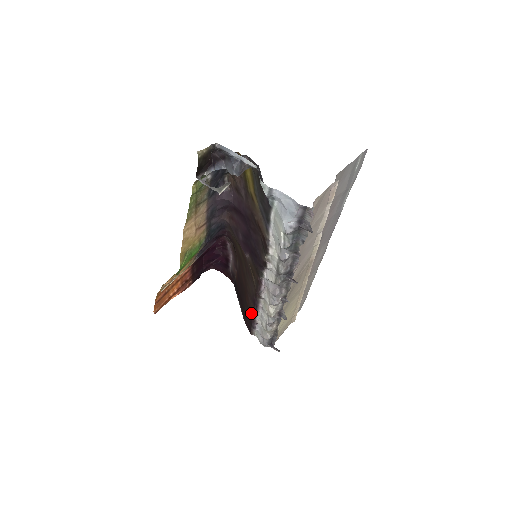
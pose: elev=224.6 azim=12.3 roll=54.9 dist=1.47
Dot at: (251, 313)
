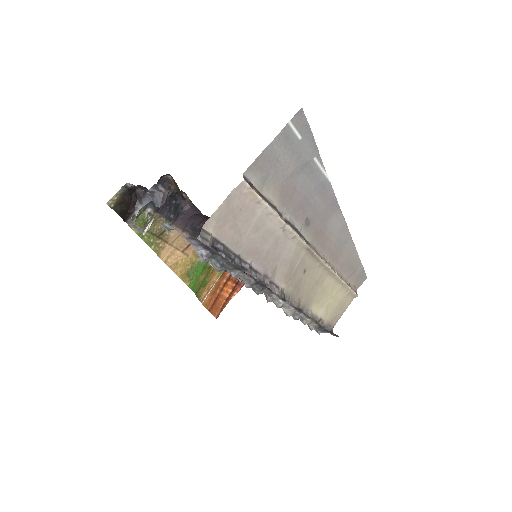
Dot at: occluded
